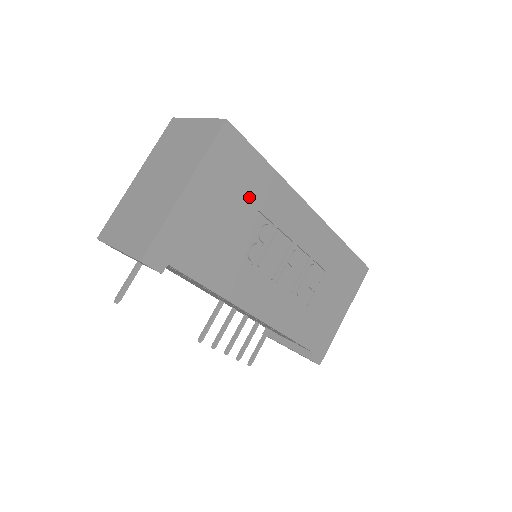
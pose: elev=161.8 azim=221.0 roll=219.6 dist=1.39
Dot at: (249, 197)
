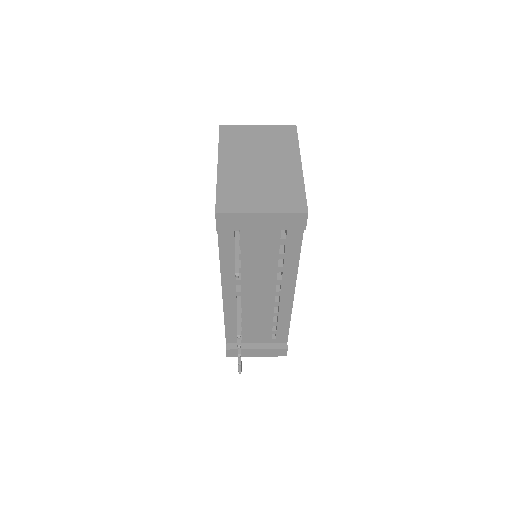
Dot at: occluded
